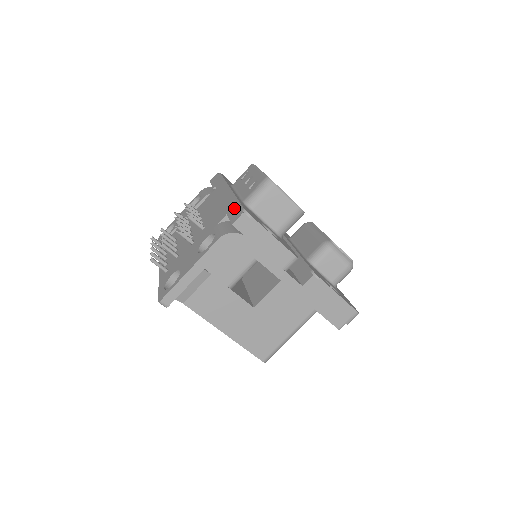
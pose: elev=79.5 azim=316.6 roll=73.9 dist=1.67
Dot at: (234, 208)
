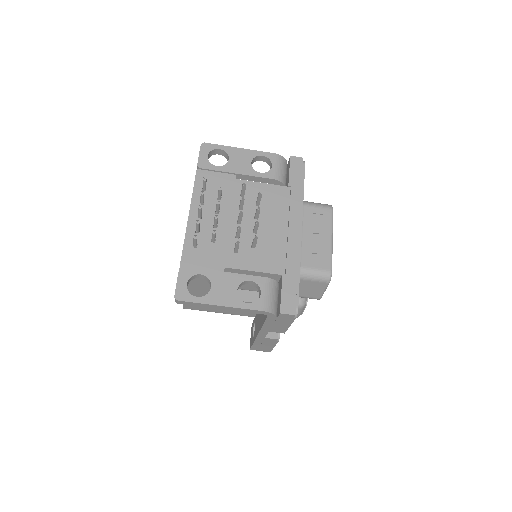
Dot at: (292, 287)
